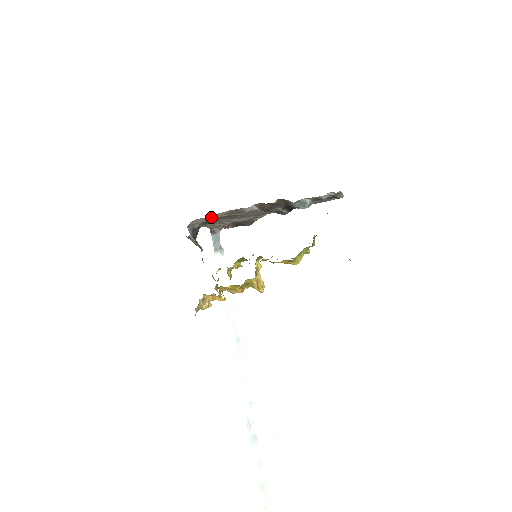
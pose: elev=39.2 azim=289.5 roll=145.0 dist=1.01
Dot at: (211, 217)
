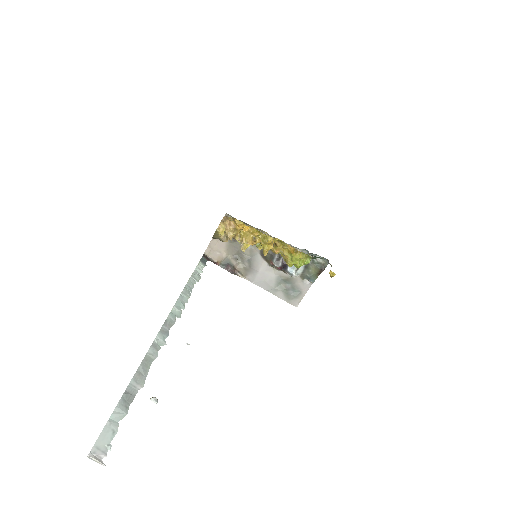
Dot at: occluded
